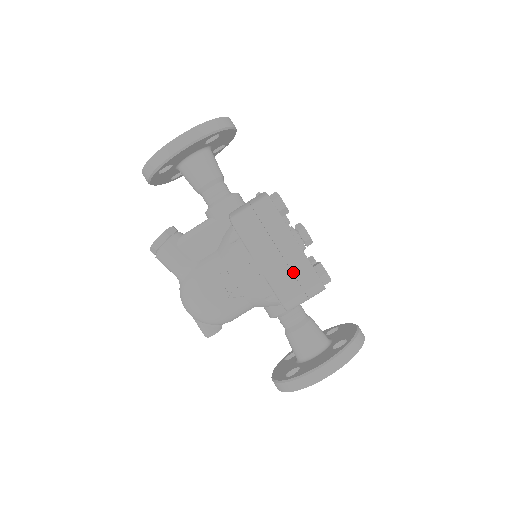
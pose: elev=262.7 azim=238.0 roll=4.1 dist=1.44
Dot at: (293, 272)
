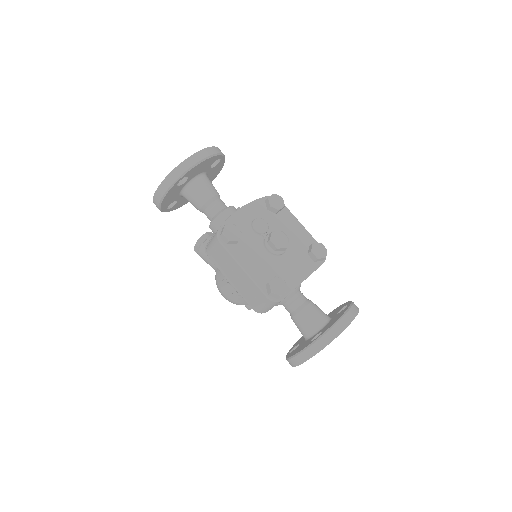
Dot at: (250, 290)
